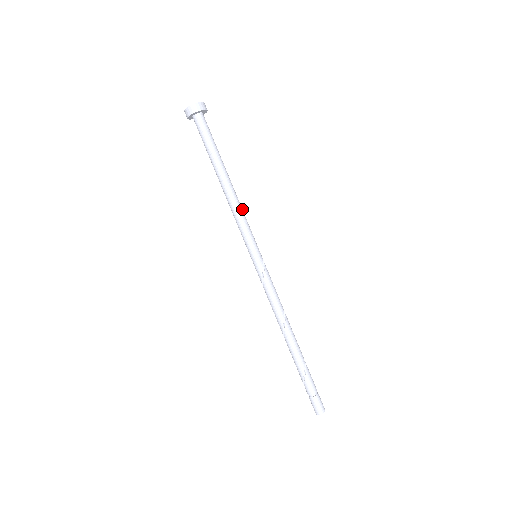
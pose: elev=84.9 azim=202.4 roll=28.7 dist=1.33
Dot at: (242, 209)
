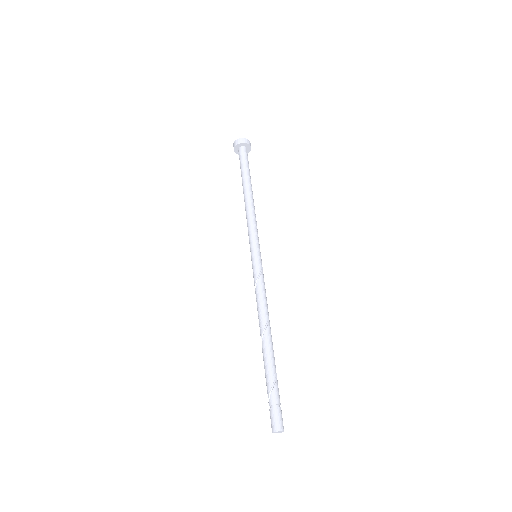
Dot at: occluded
